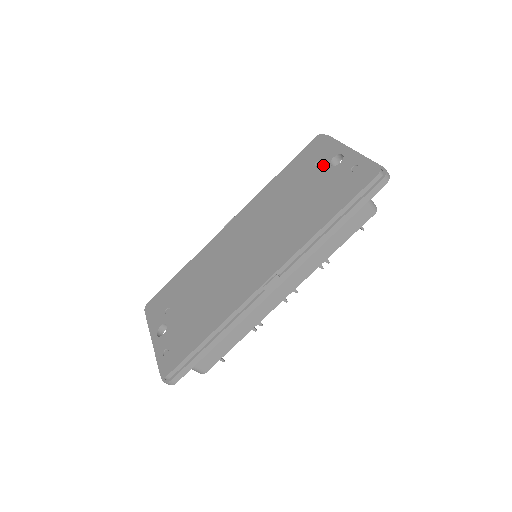
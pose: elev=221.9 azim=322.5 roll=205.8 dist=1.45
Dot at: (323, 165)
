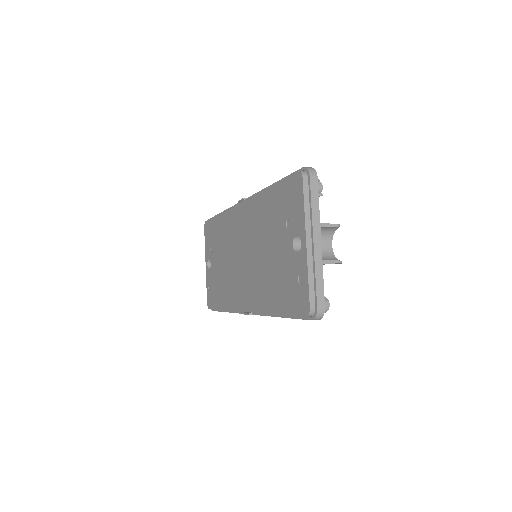
Dot at: (289, 234)
